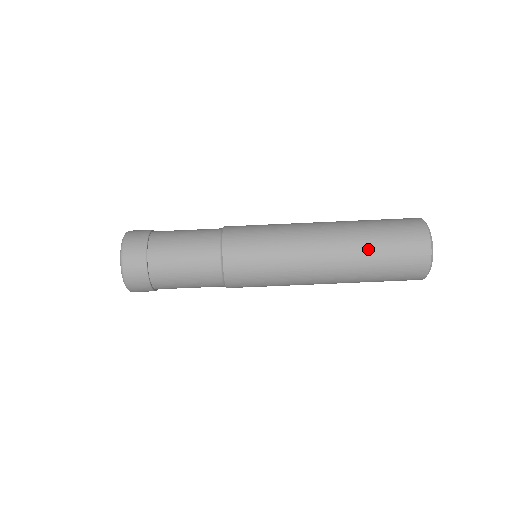
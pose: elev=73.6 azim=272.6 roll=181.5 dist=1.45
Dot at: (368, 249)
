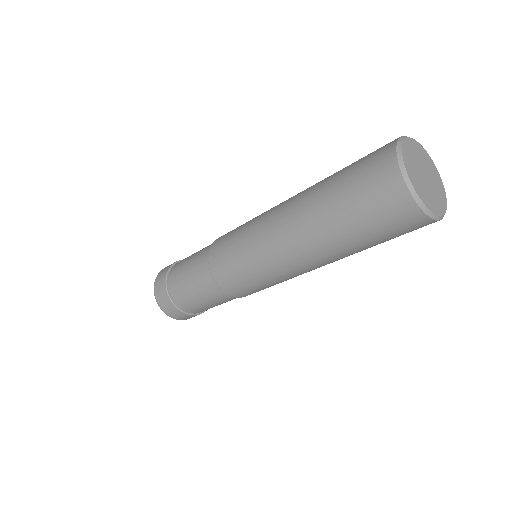
Dot at: (347, 243)
